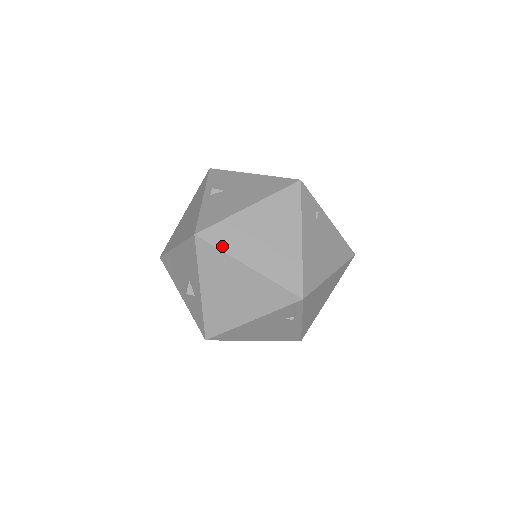
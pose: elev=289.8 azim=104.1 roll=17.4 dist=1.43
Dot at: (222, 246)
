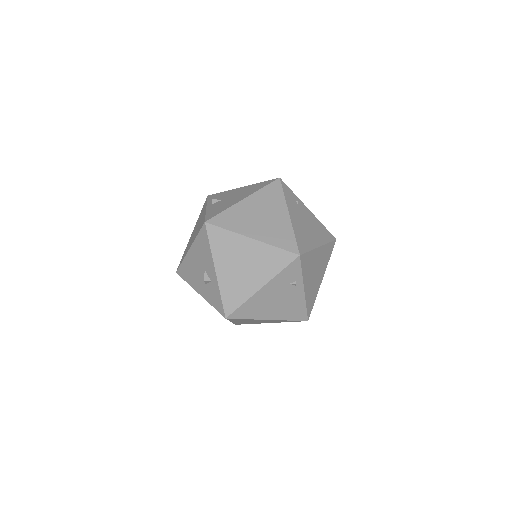
Dot at: (228, 227)
